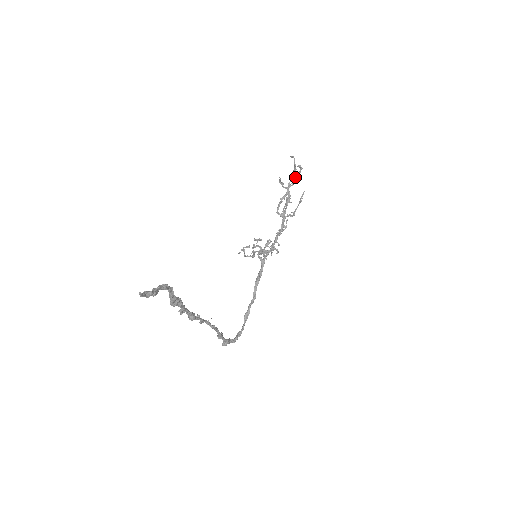
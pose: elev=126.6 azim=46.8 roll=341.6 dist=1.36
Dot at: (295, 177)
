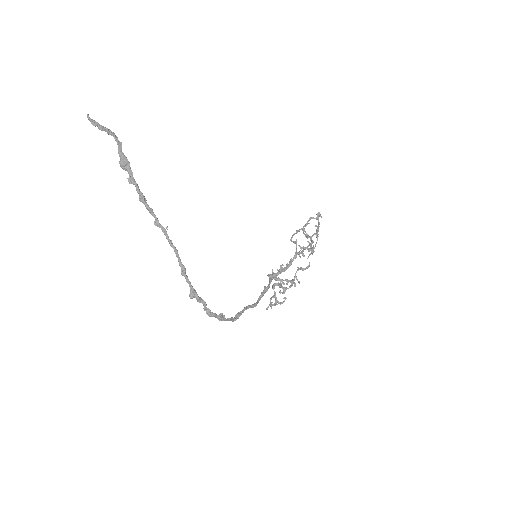
Dot at: (317, 226)
